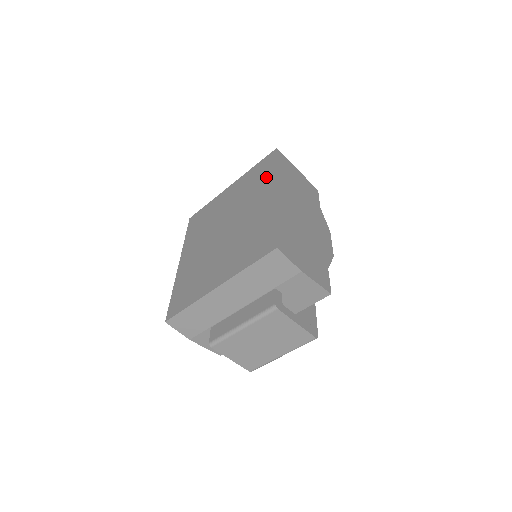
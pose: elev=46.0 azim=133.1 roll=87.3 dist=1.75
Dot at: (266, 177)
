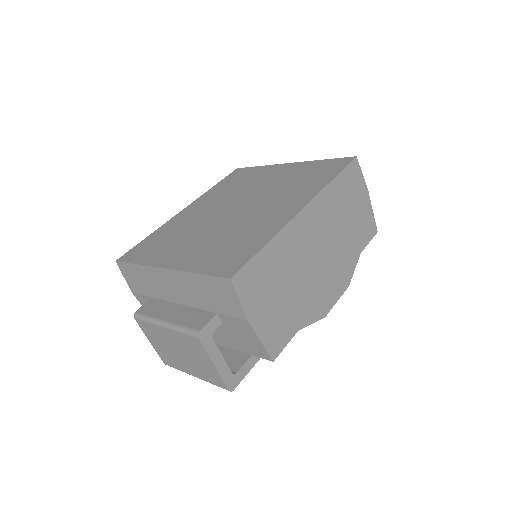
Dot at: (315, 183)
